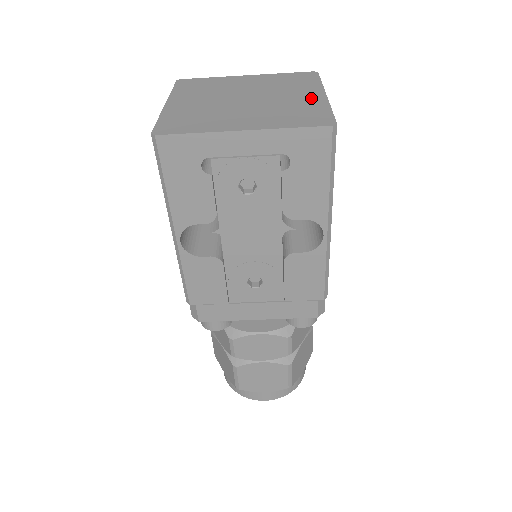
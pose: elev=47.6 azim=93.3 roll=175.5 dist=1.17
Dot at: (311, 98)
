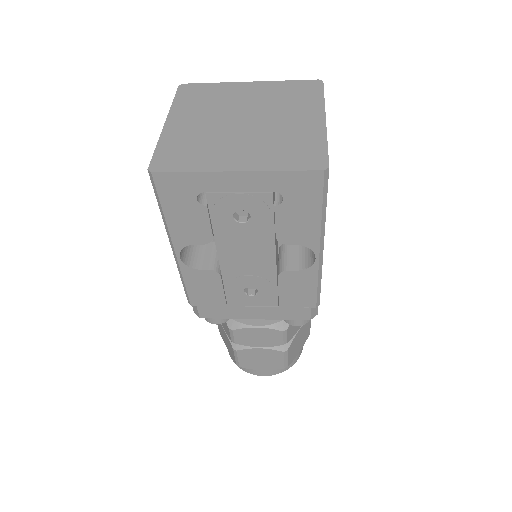
Dot at: (310, 124)
